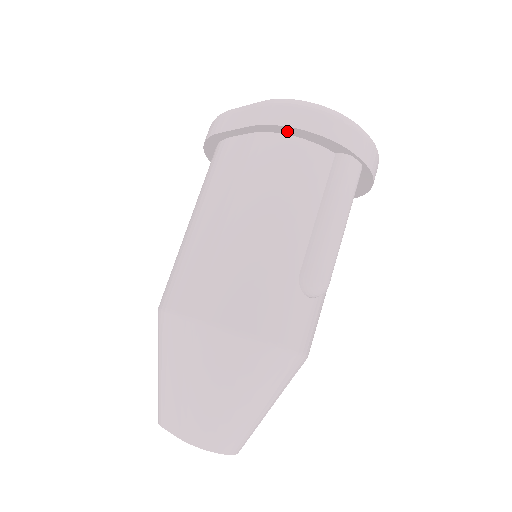
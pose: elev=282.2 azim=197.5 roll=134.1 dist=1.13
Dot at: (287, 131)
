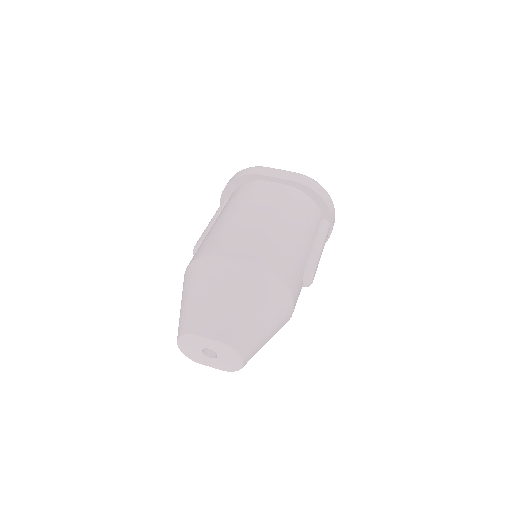
Dot at: (310, 193)
